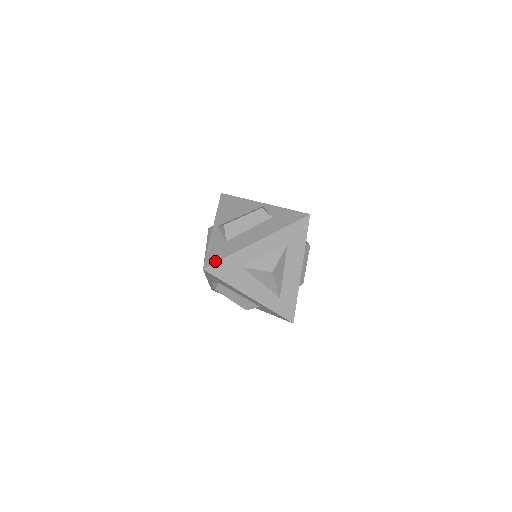
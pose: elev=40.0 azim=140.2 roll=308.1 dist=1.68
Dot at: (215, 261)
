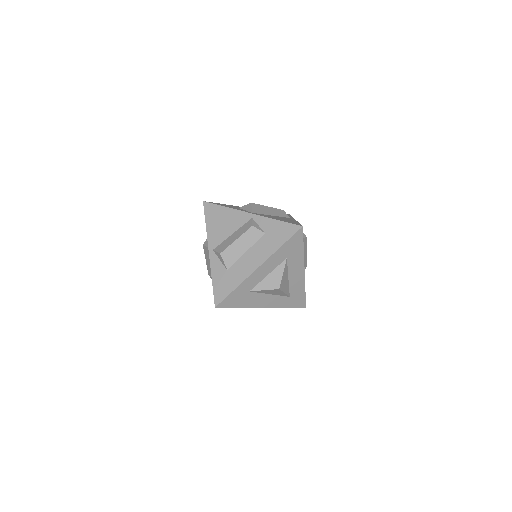
Dot at: (224, 297)
